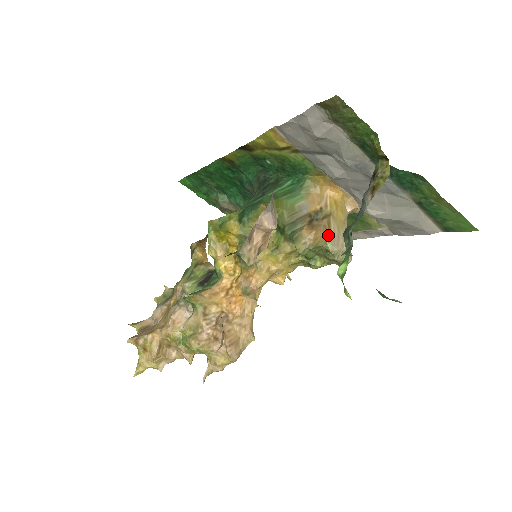
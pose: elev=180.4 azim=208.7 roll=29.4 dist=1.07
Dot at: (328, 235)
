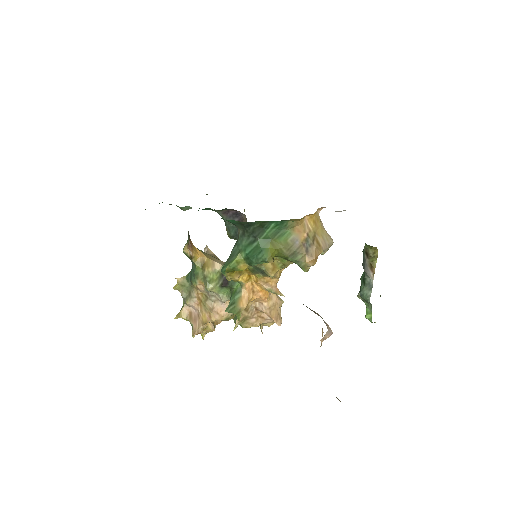
Dot at: occluded
